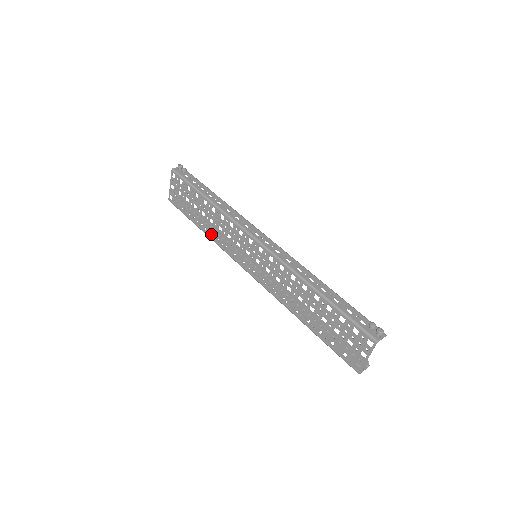
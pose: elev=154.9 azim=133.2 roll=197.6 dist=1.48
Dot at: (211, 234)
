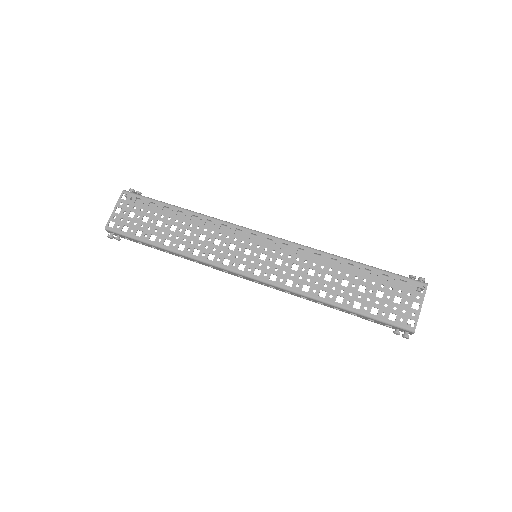
Dot at: (185, 248)
